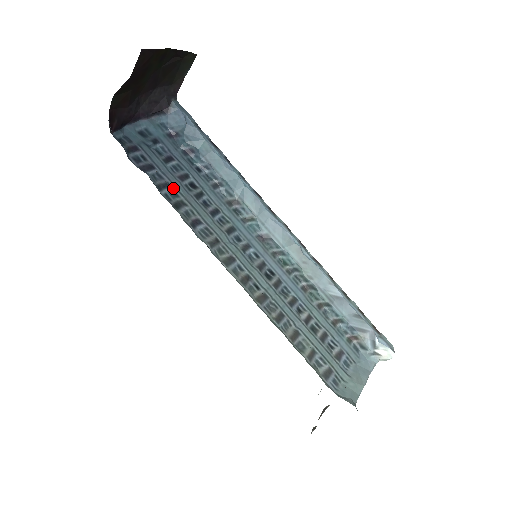
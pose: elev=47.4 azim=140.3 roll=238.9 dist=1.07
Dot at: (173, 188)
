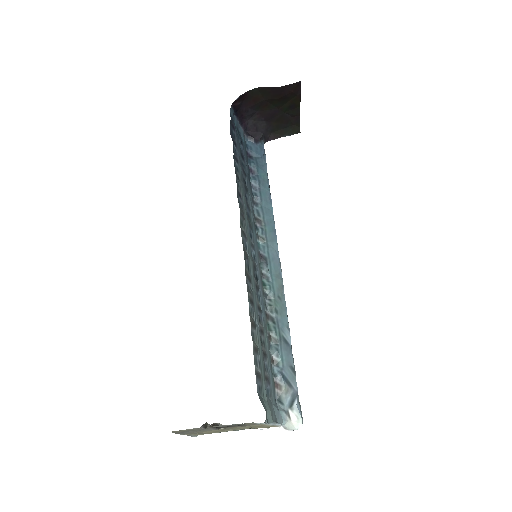
Dot at: (238, 166)
